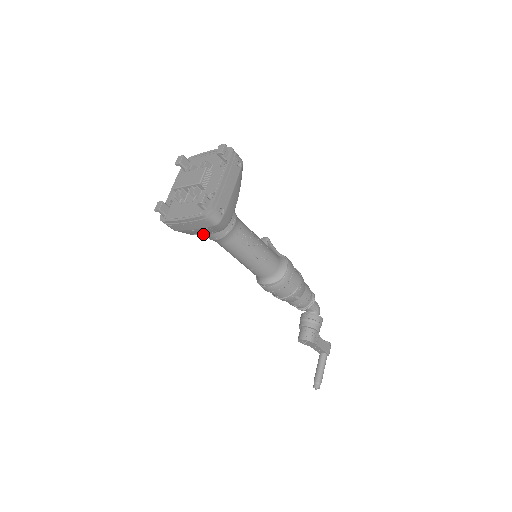
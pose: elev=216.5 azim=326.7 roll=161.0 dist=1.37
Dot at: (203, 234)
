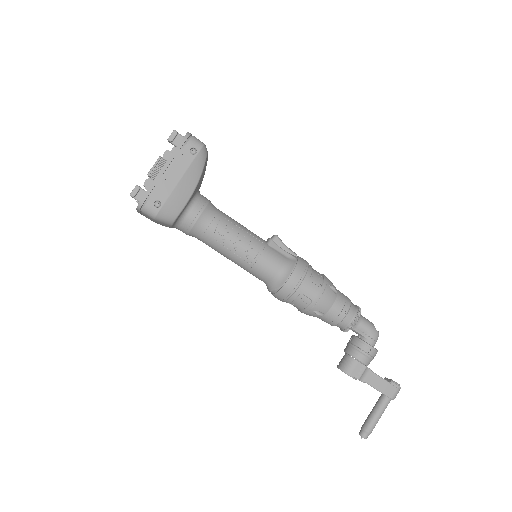
Dot at: occluded
